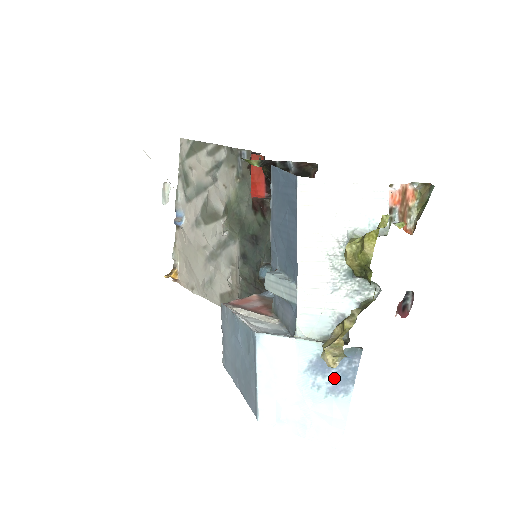
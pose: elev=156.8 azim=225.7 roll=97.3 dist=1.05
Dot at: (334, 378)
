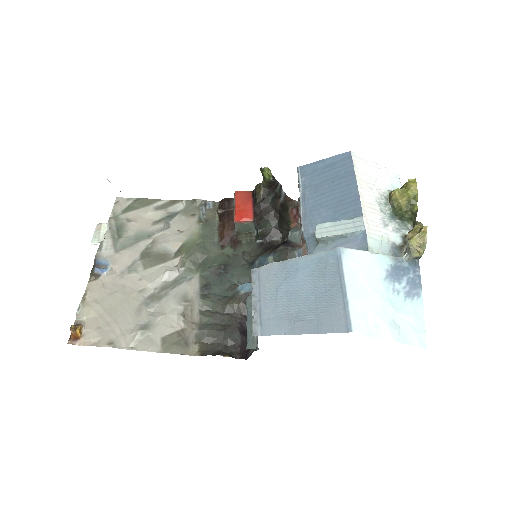
Dot at: (407, 284)
